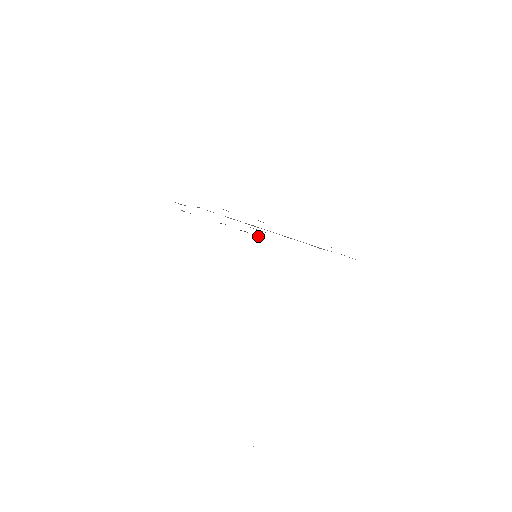
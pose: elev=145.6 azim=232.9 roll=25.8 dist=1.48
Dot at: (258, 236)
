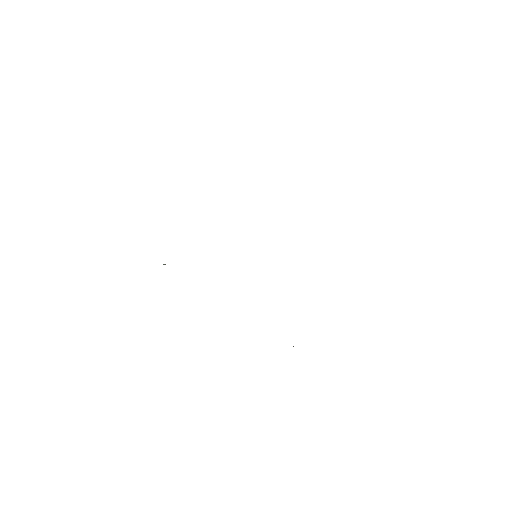
Dot at: occluded
